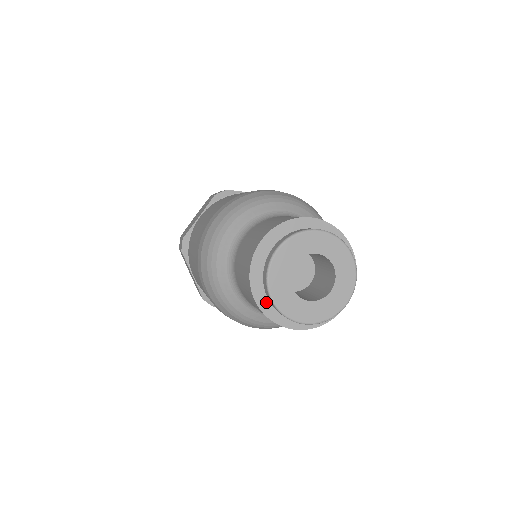
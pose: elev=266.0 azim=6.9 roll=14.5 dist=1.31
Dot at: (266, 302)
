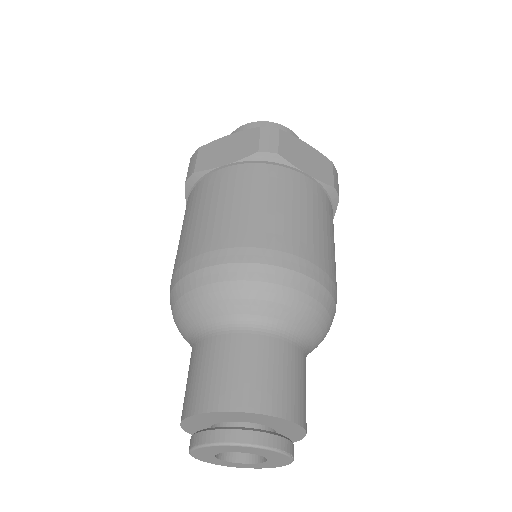
Dot at: (192, 429)
